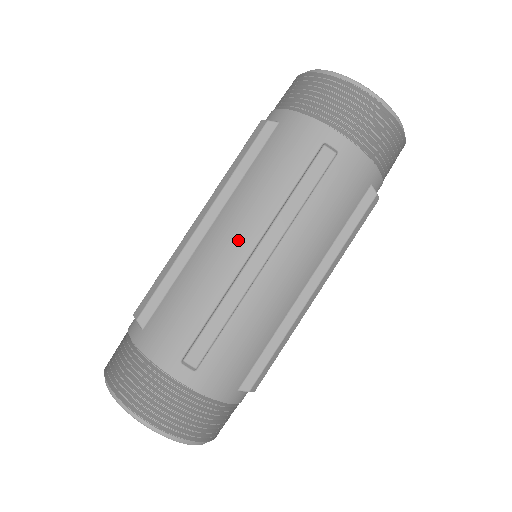
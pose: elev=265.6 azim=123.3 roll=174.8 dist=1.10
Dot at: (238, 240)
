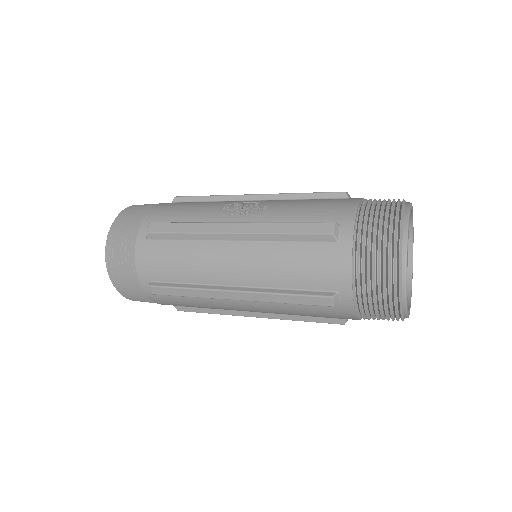
Dot at: (234, 272)
